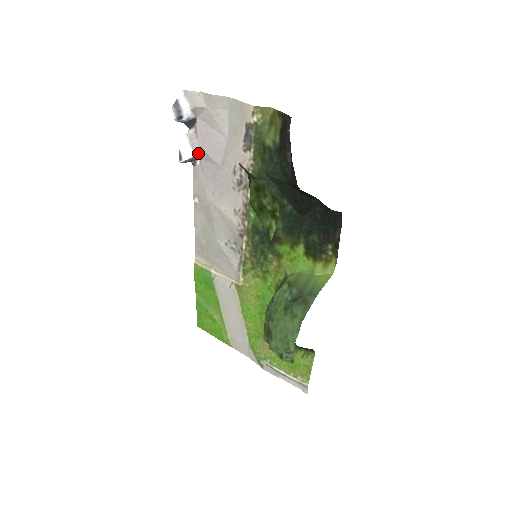
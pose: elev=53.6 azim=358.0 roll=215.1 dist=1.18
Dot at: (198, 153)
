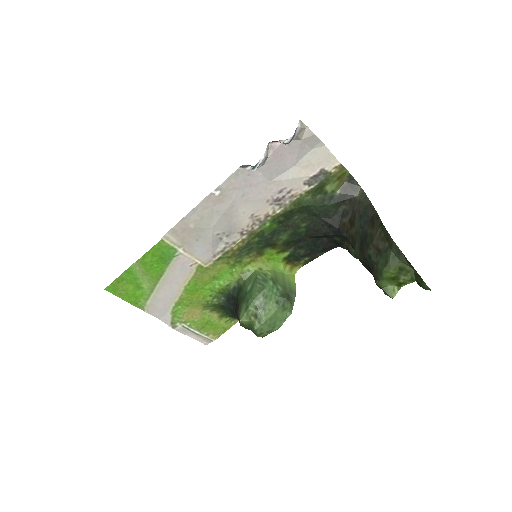
Dot at: (262, 165)
